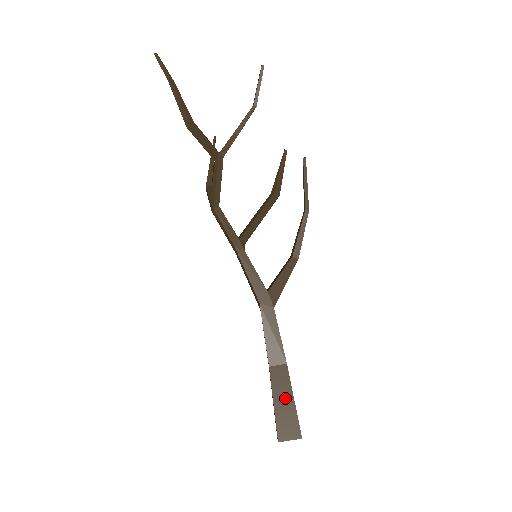
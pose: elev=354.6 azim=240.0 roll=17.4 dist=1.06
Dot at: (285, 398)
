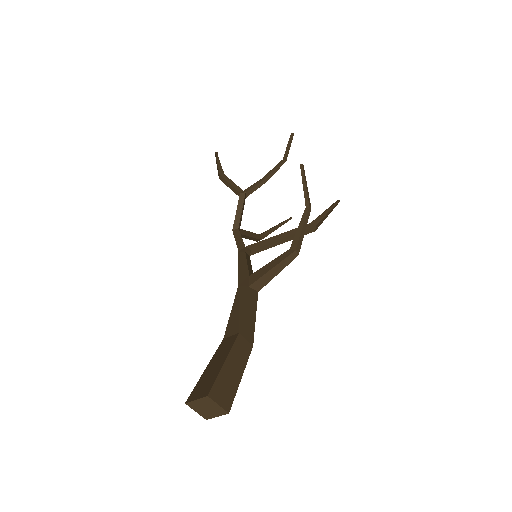
Dot at: (218, 361)
